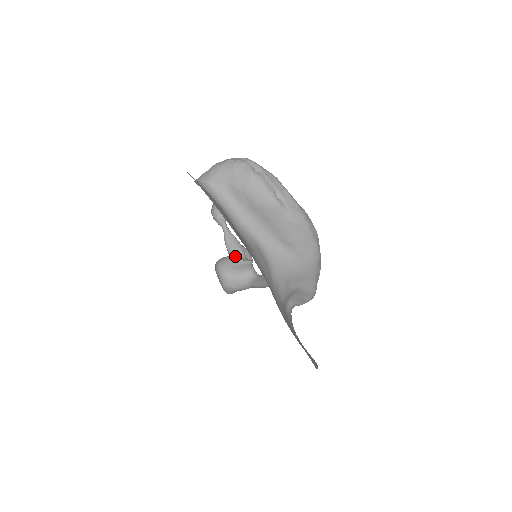
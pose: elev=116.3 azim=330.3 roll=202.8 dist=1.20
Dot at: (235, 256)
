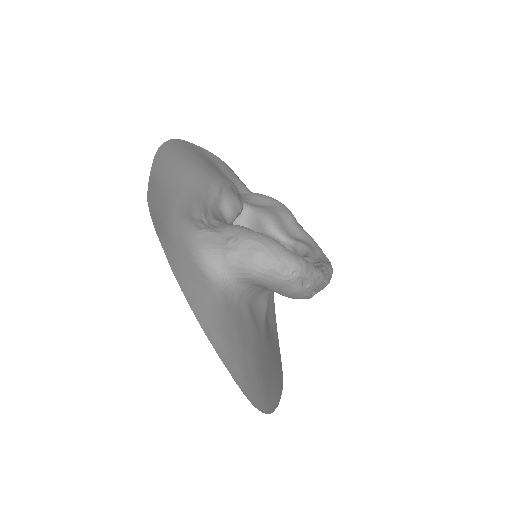
Dot at: occluded
